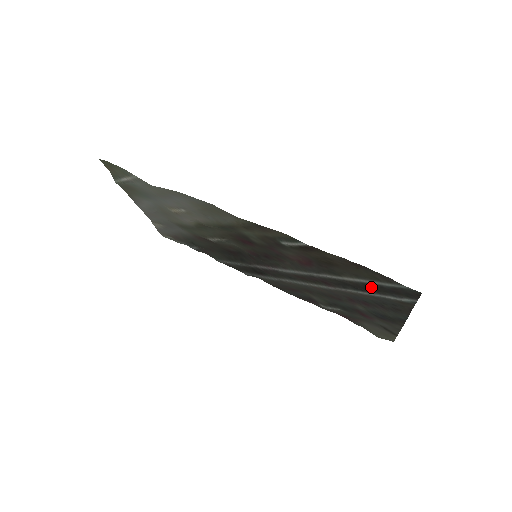
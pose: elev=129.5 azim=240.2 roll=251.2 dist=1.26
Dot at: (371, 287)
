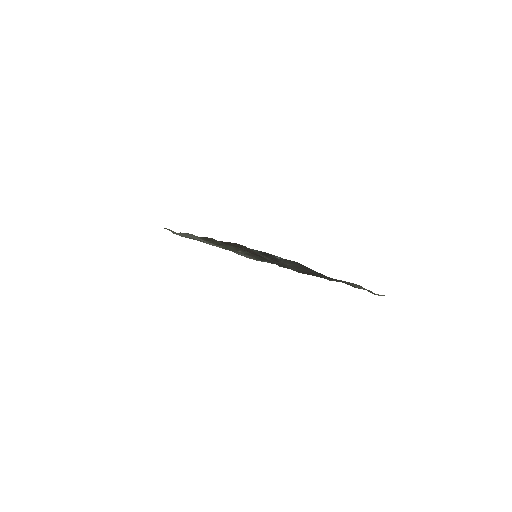
Dot at: (265, 255)
